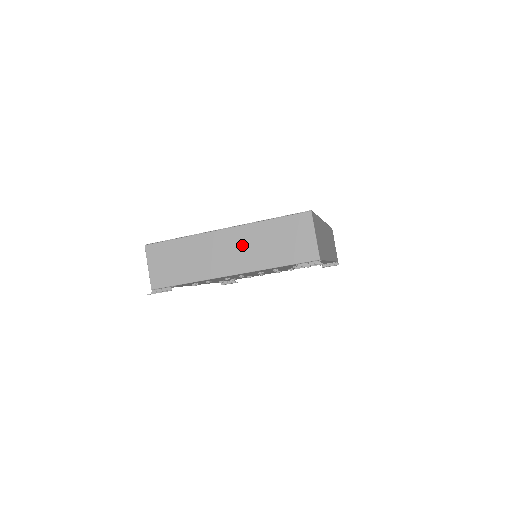
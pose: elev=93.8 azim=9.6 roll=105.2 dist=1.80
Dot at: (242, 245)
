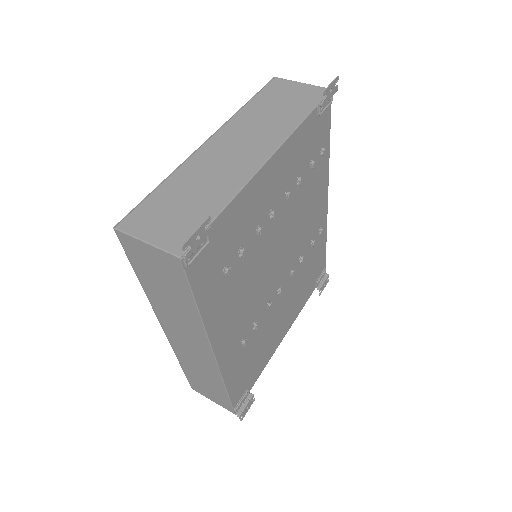
Dot at: (245, 134)
